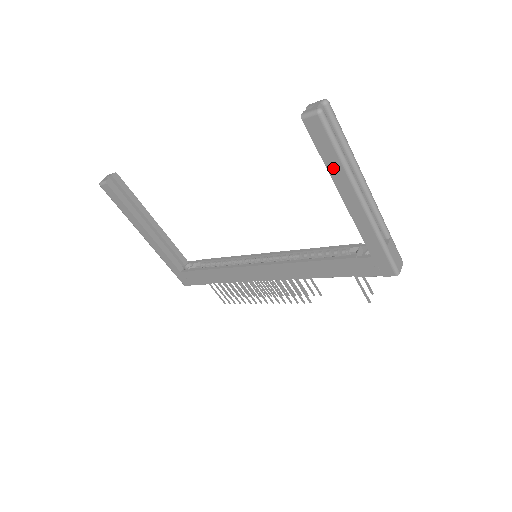
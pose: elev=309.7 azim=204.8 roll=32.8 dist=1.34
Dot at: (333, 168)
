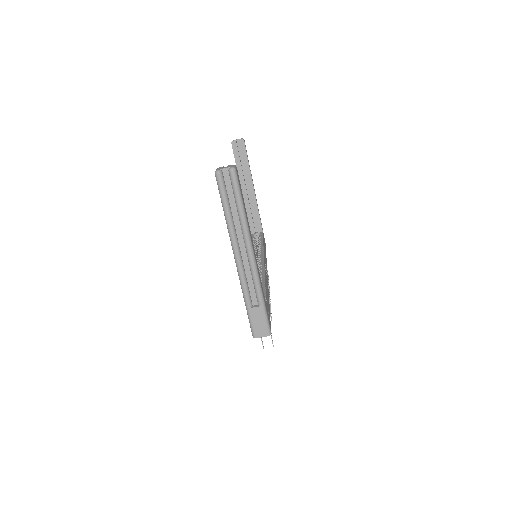
Dot at: occluded
